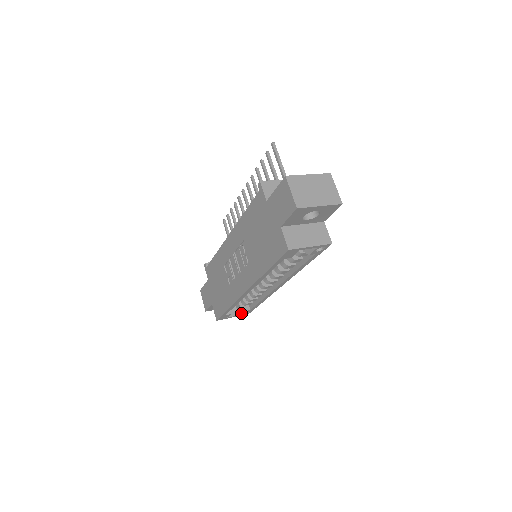
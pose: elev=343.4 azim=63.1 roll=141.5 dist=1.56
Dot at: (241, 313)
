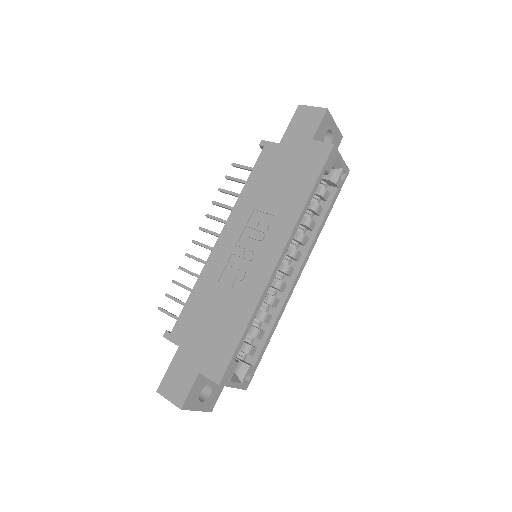
Dot at: (242, 377)
